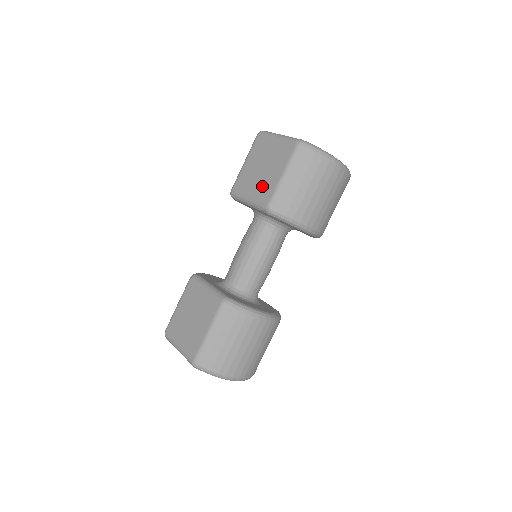
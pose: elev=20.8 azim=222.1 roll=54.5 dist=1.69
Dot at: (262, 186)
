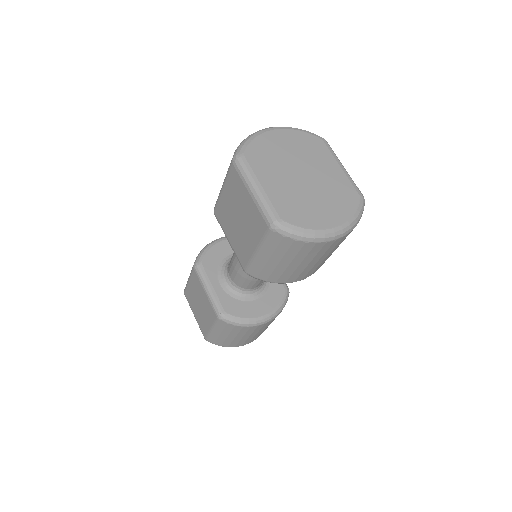
Dot at: (239, 242)
